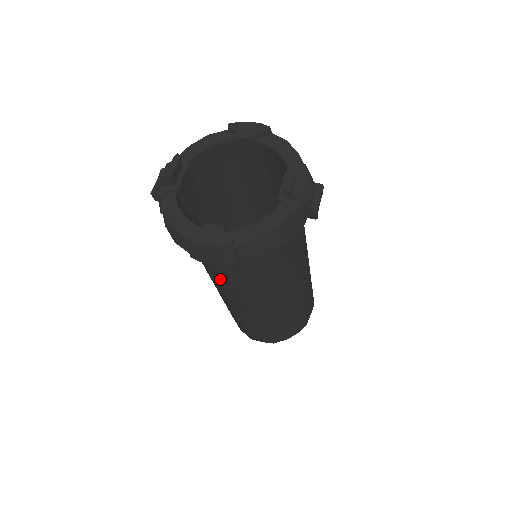
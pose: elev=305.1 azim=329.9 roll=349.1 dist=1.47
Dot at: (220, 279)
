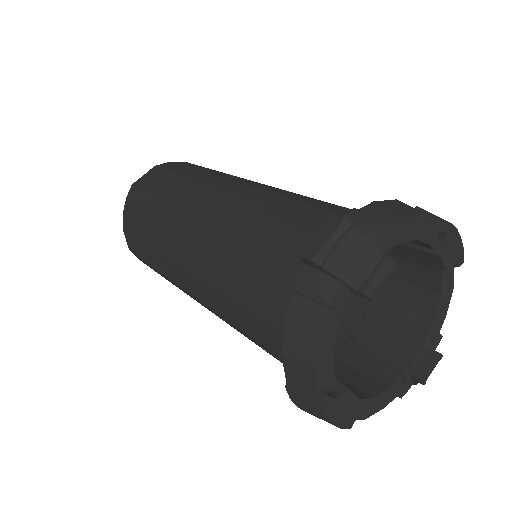
Dot at: (238, 327)
